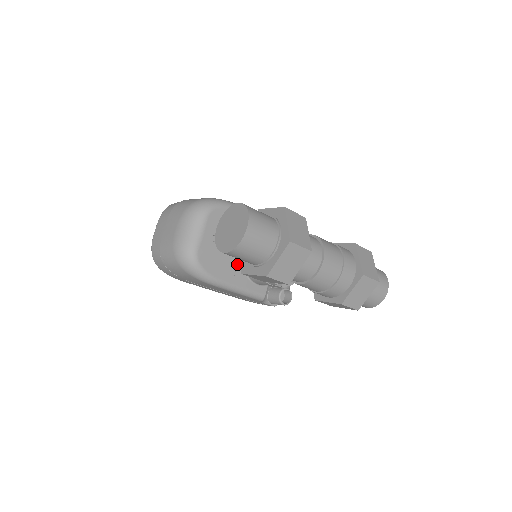
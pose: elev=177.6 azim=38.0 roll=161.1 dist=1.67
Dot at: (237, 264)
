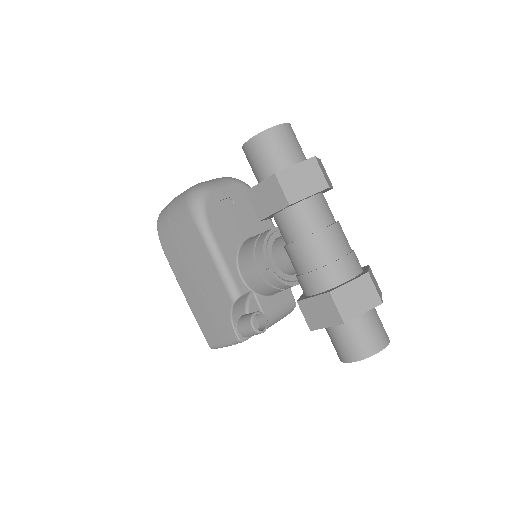
Dot at: (235, 240)
